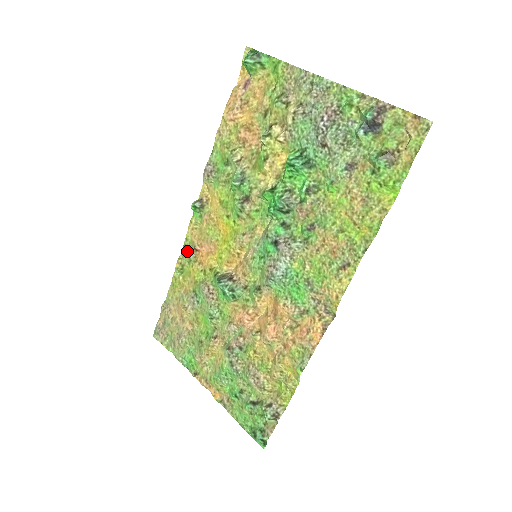
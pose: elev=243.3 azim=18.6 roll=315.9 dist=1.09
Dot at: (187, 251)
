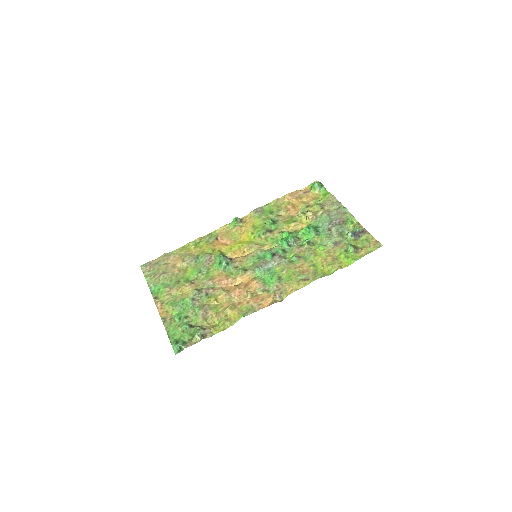
Dot at: (210, 237)
